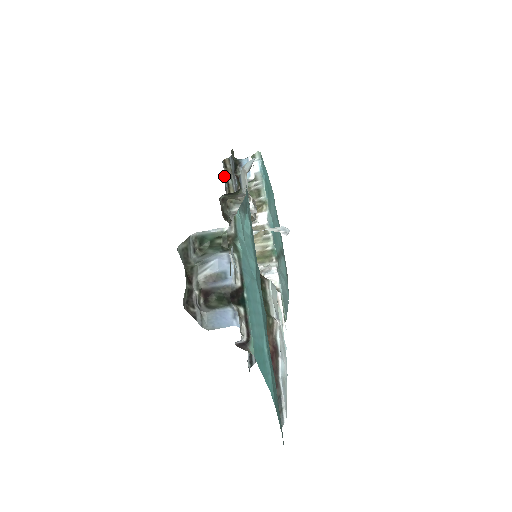
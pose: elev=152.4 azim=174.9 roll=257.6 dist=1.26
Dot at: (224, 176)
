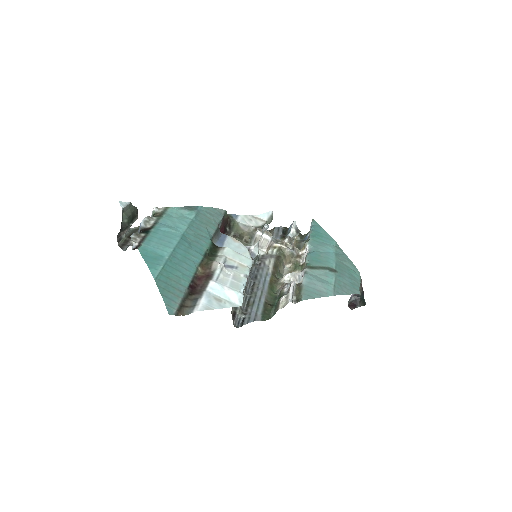
Dot at: occluded
